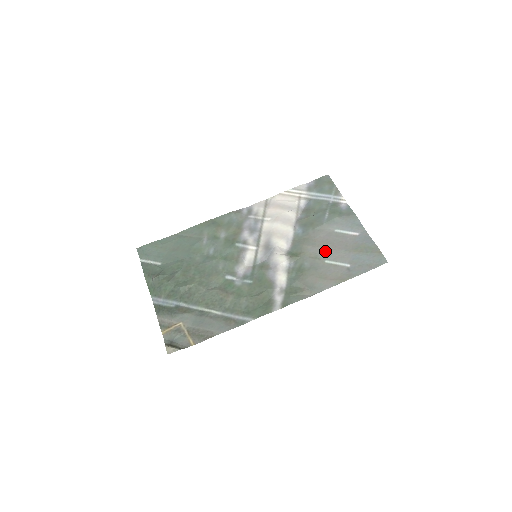
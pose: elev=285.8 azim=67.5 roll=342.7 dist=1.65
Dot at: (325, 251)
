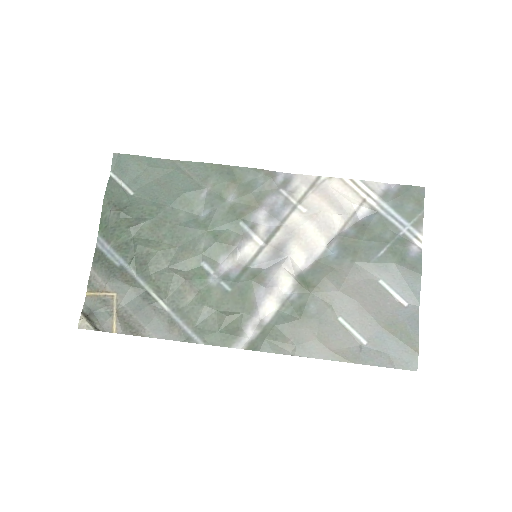
Dot at: (347, 303)
